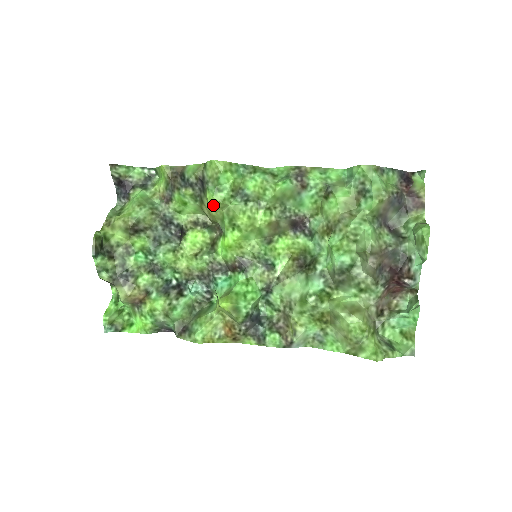
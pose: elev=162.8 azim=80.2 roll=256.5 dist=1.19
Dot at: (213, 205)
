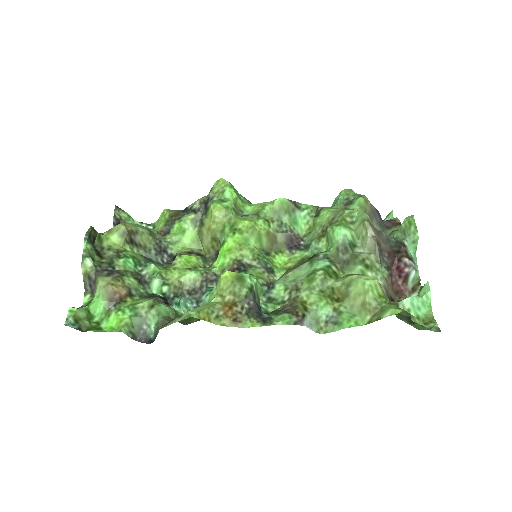
Dot at: (216, 213)
